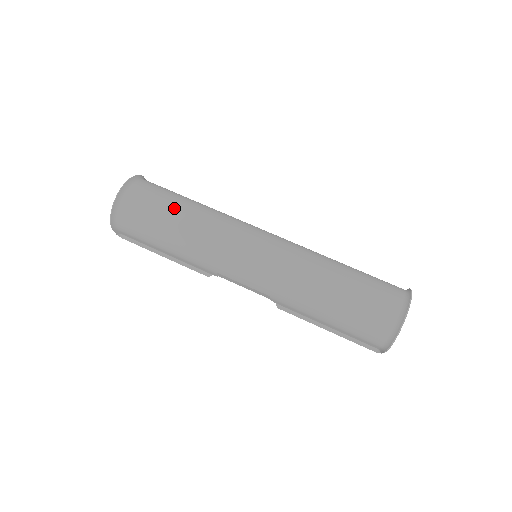
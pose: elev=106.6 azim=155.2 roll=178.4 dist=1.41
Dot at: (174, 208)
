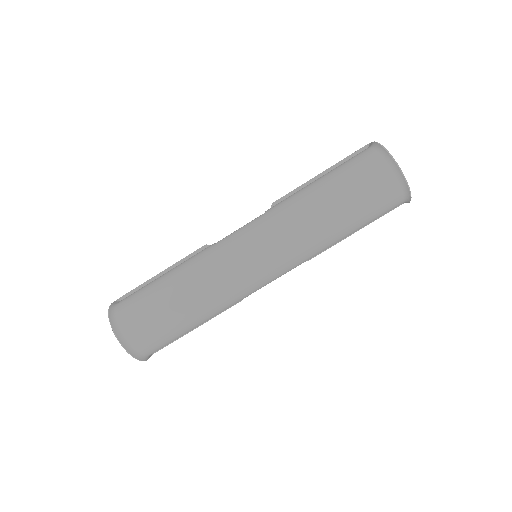
Dot at: (167, 303)
